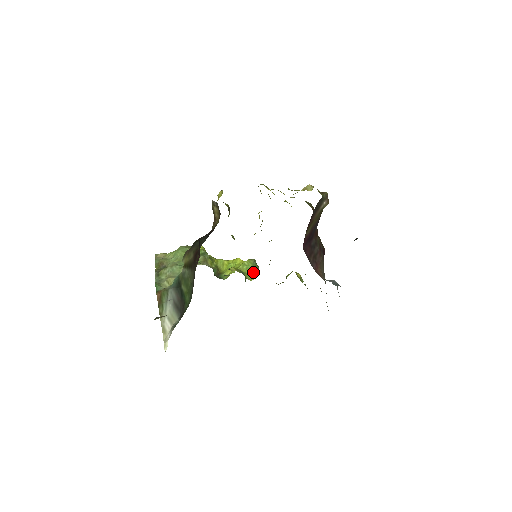
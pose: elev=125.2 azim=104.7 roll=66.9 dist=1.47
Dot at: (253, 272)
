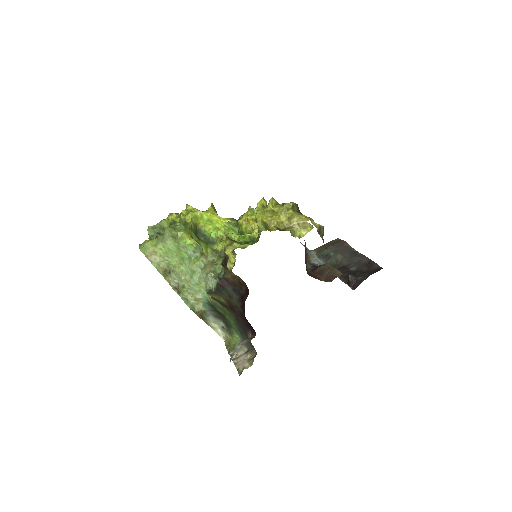
Dot at: (235, 231)
